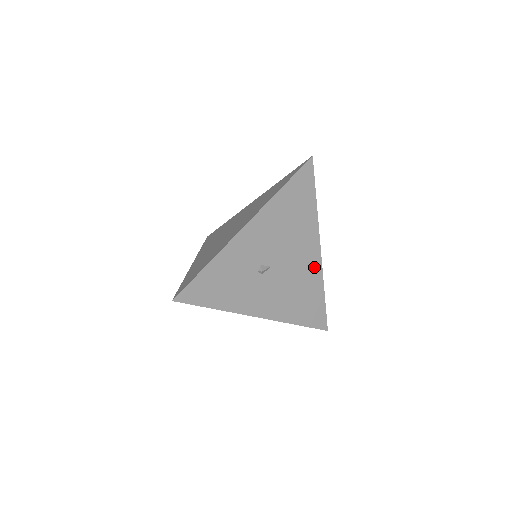
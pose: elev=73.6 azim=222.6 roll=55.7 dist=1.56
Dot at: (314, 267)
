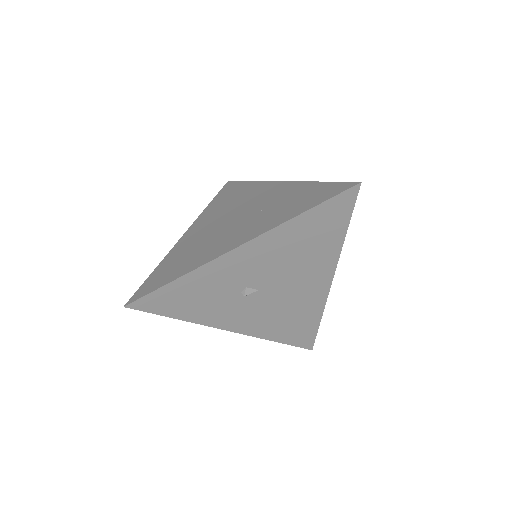
Dot at: (317, 296)
